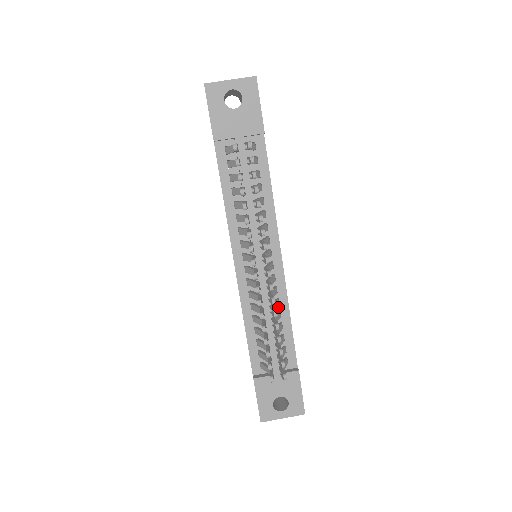
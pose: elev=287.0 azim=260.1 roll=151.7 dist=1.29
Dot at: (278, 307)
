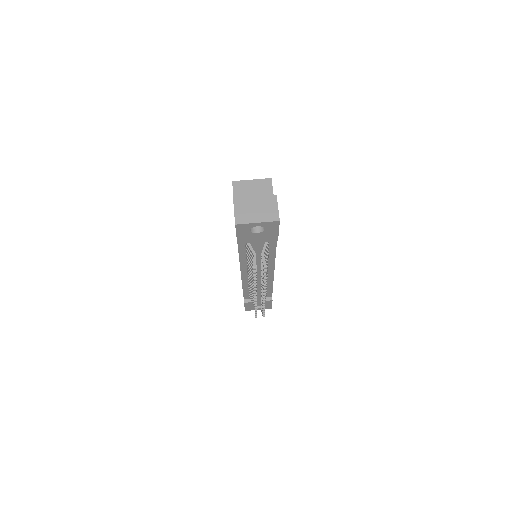
Dot at: (266, 284)
